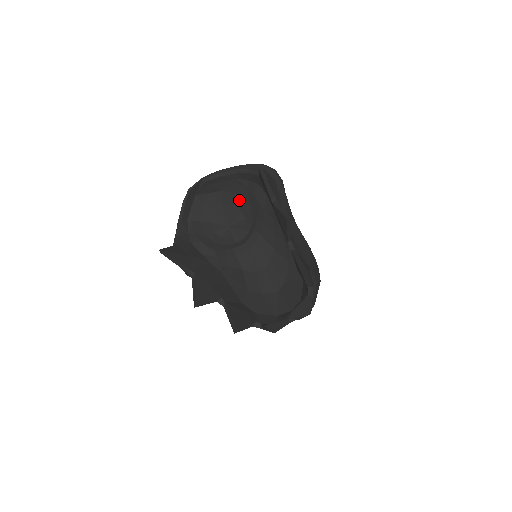
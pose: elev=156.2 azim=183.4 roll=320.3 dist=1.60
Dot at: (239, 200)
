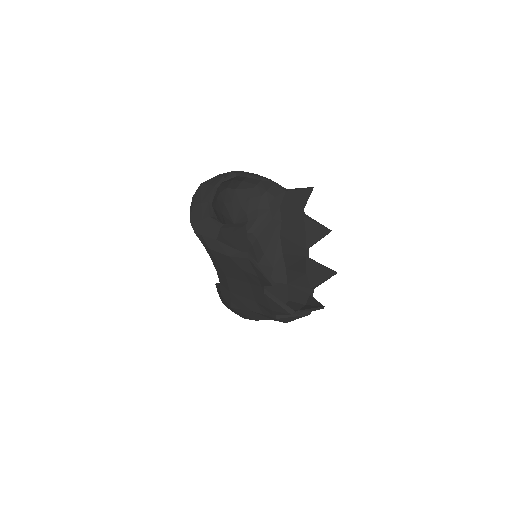
Dot at: (249, 203)
